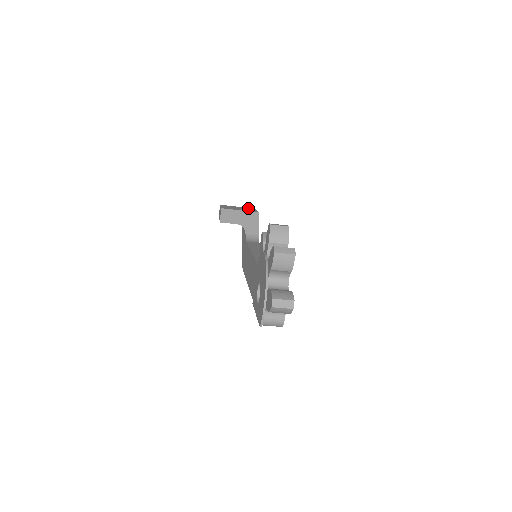
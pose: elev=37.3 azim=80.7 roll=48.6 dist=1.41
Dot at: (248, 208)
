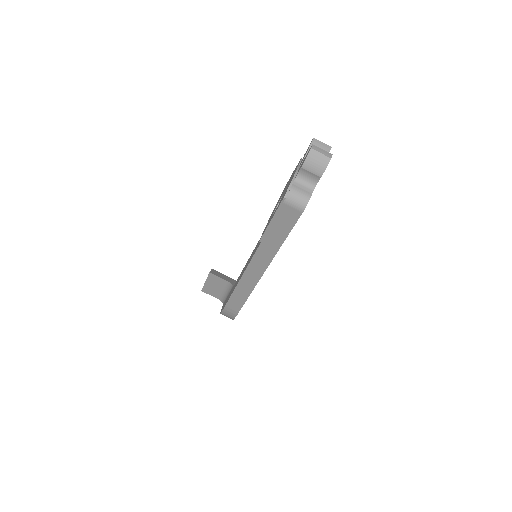
Dot at: occluded
